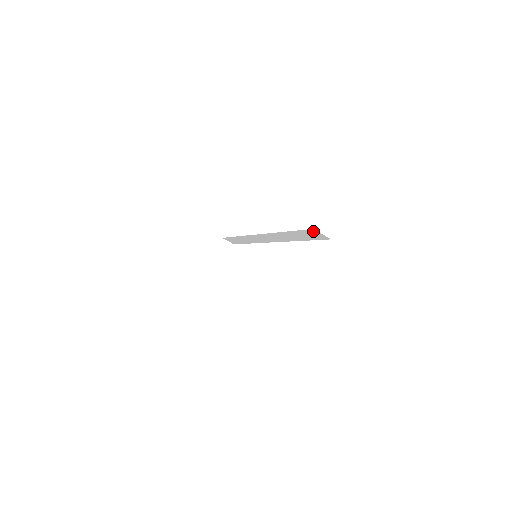
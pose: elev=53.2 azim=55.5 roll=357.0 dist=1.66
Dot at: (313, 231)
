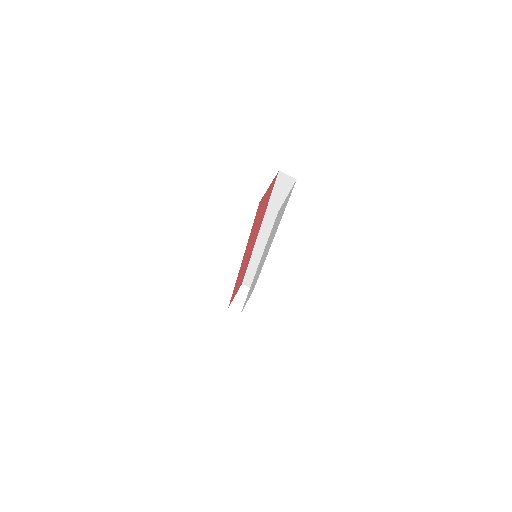
Dot at: (281, 177)
